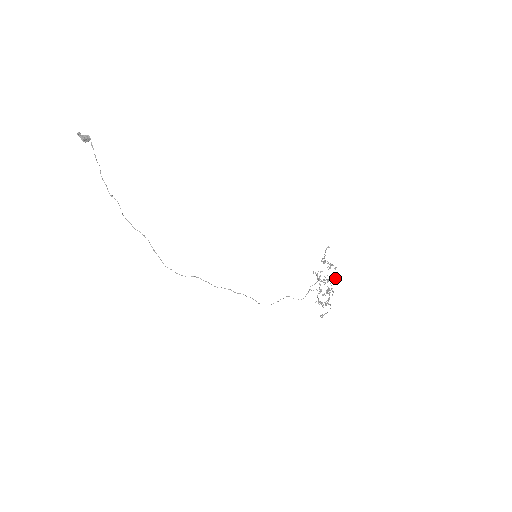
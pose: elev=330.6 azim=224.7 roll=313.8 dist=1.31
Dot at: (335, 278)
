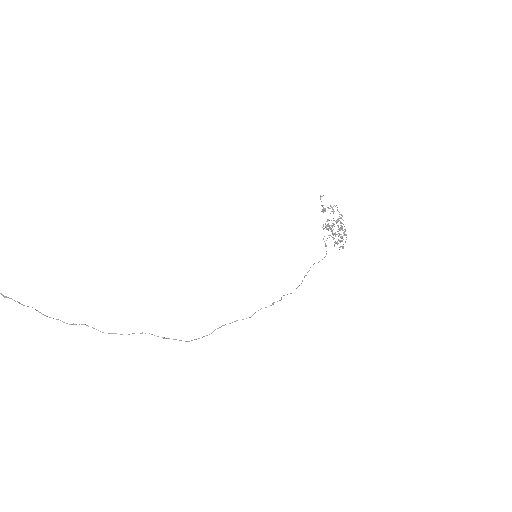
Dot at: occluded
